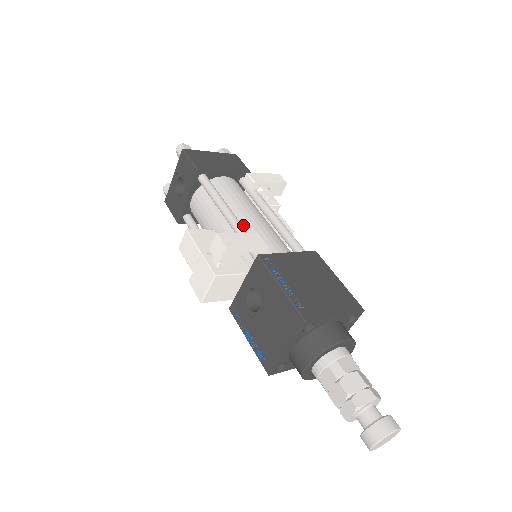
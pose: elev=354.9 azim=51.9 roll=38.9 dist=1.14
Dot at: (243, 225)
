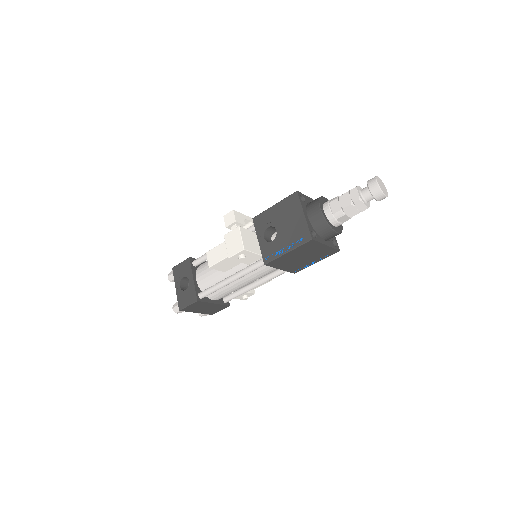
Dot at: occluded
